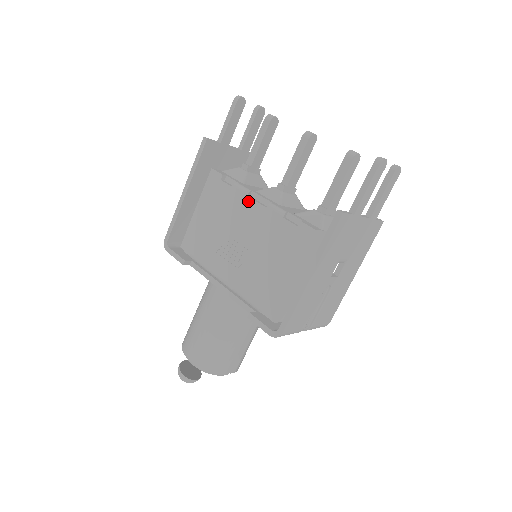
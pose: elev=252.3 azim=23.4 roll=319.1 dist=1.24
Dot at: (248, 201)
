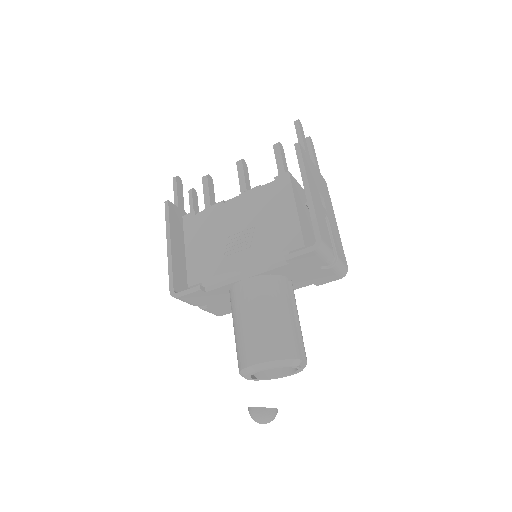
Dot at: (227, 204)
